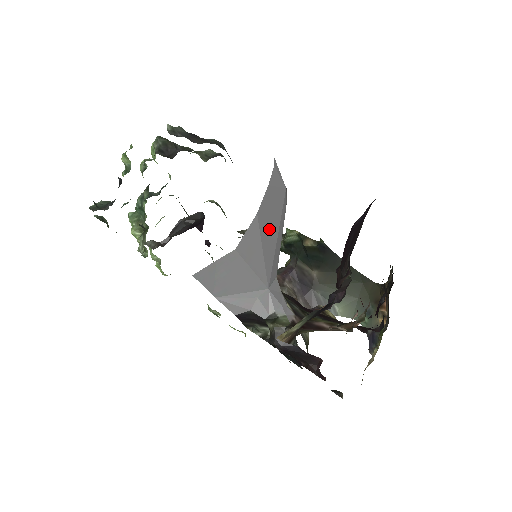
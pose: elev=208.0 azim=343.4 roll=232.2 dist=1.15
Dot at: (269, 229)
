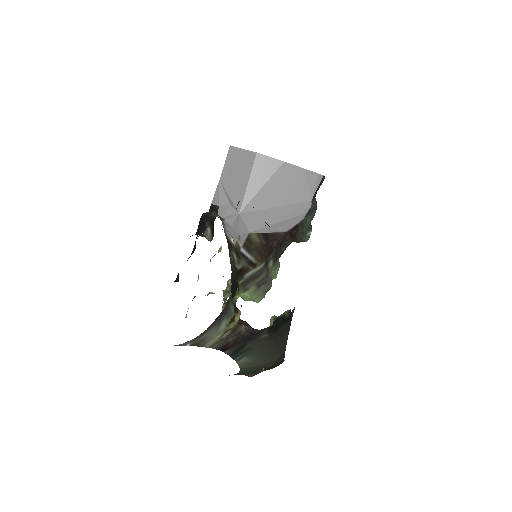
Dot at: (279, 188)
